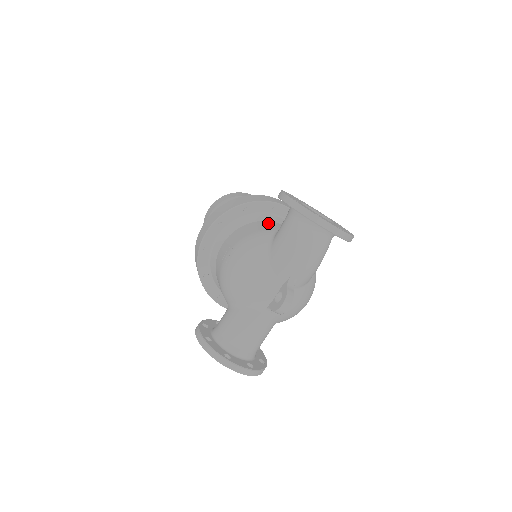
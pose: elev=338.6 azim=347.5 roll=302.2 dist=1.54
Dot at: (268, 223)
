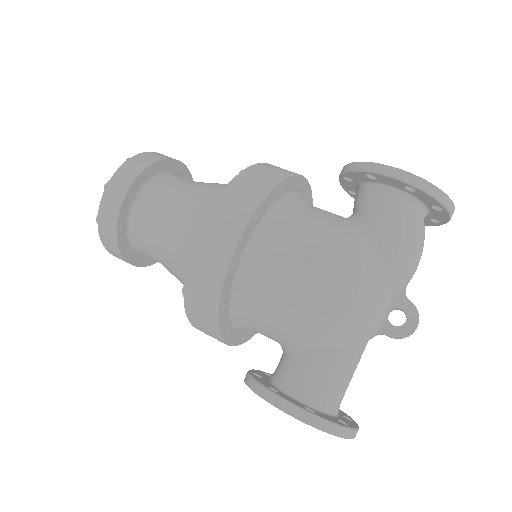
Dot at: (318, 209)
